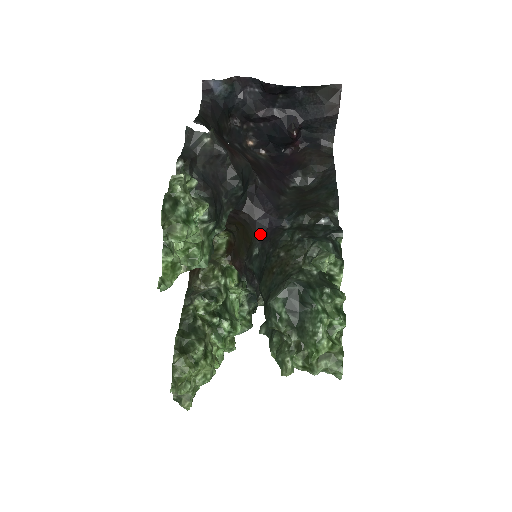
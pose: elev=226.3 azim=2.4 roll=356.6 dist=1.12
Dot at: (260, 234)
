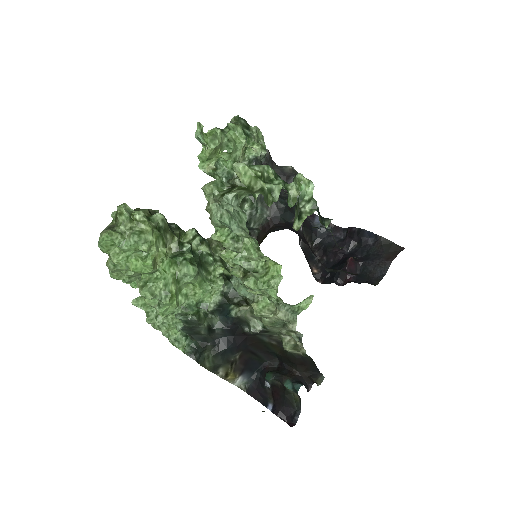
Dot at: occluded
